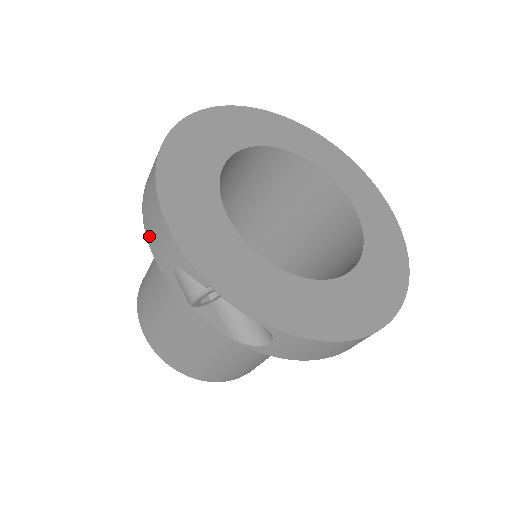
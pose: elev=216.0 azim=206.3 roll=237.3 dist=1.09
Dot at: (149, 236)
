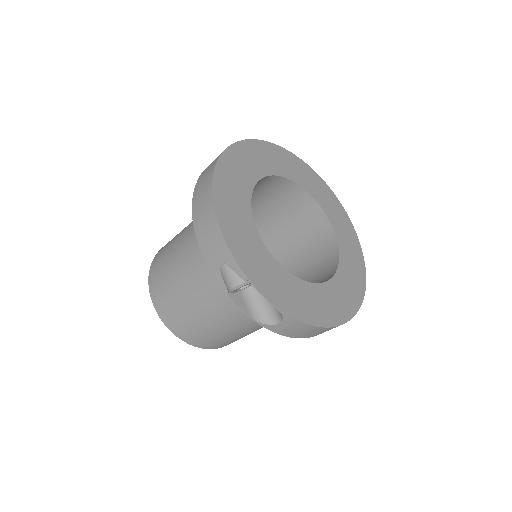
Dot at: (199, 237)
